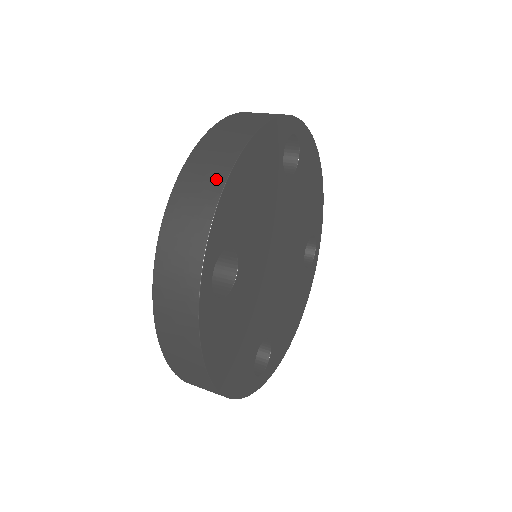
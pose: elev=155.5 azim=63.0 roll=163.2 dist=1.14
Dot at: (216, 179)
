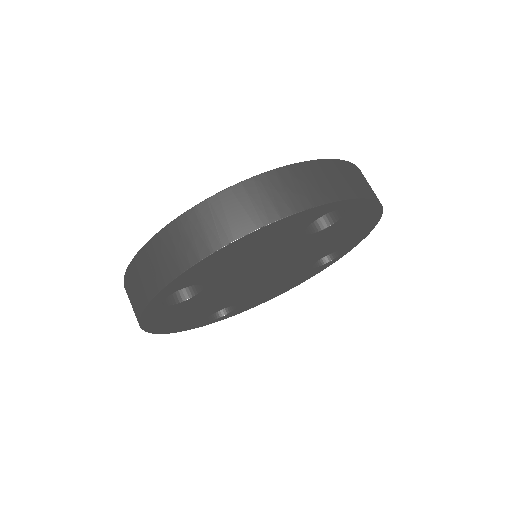
Dot at: (197, 250)
